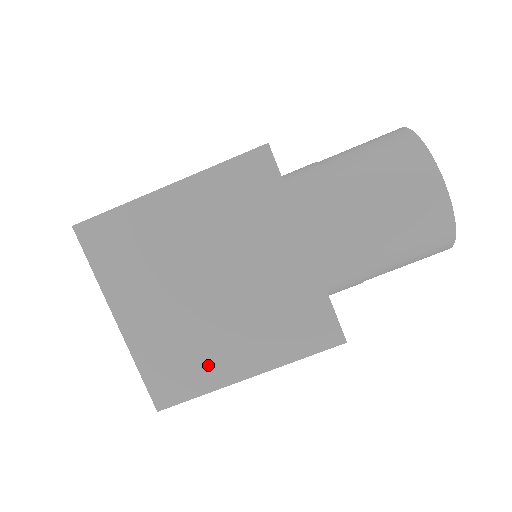
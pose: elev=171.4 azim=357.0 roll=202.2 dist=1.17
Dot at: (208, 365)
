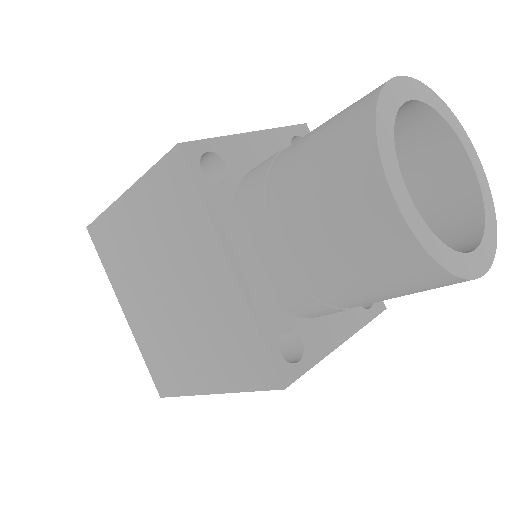
Dot at: (181, 370)
